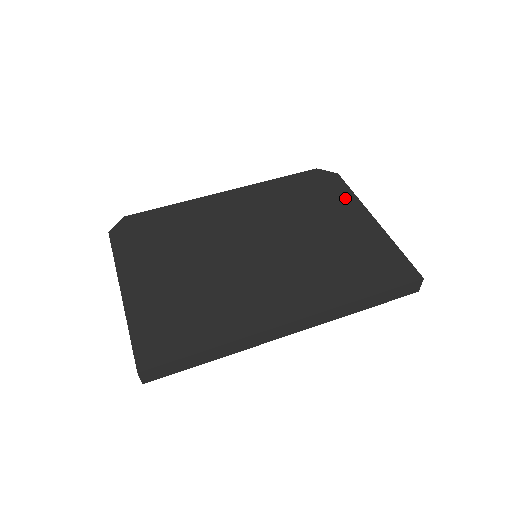
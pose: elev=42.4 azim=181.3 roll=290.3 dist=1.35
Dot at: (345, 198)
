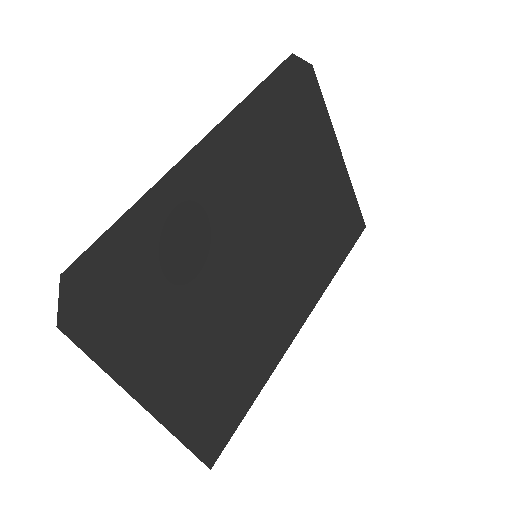
Dot at: (321, 122)
